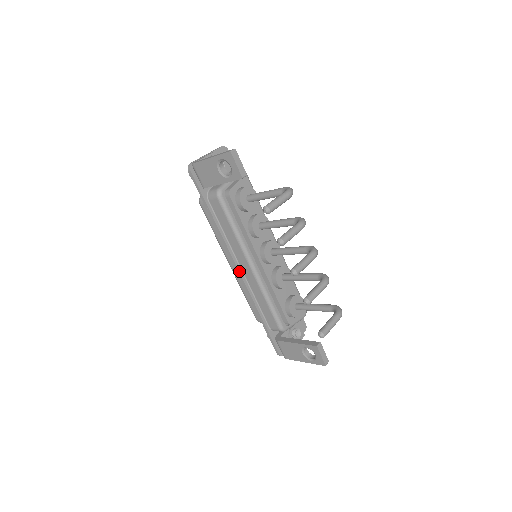
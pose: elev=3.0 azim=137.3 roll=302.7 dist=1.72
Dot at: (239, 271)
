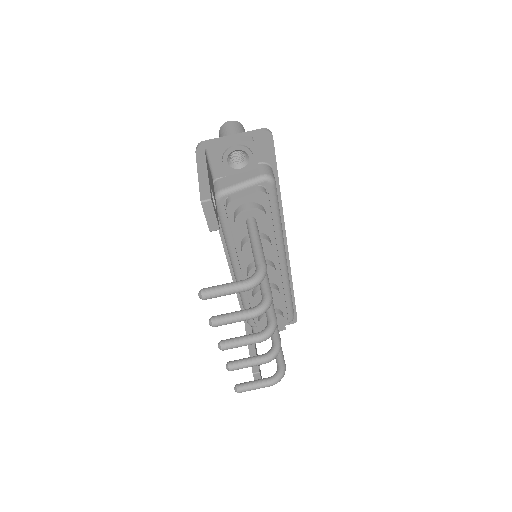
Dot at: (228, 261)
